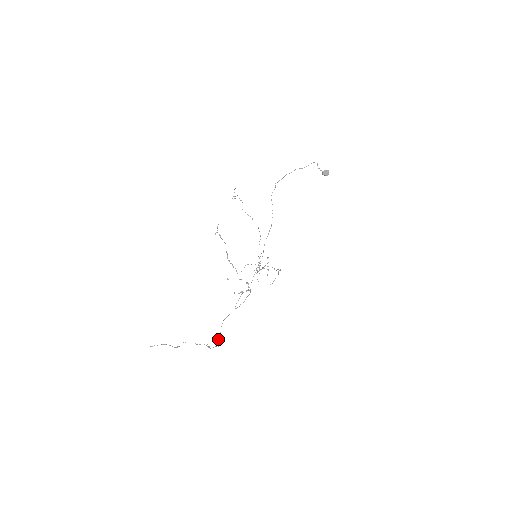
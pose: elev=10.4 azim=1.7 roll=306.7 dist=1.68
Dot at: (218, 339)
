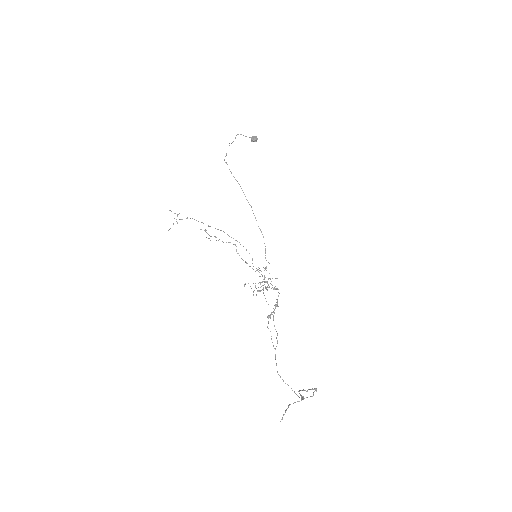
Dot at: (298, 396)
